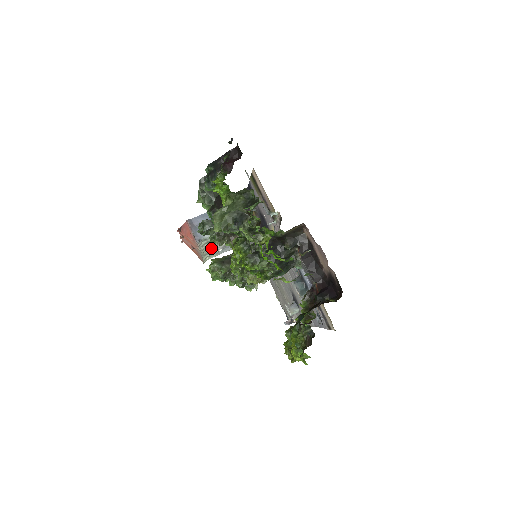
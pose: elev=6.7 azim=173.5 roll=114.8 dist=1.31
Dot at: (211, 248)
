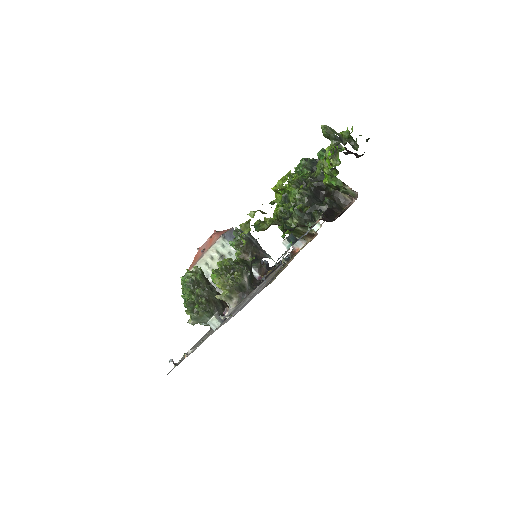
Dot at: (210, 266)
